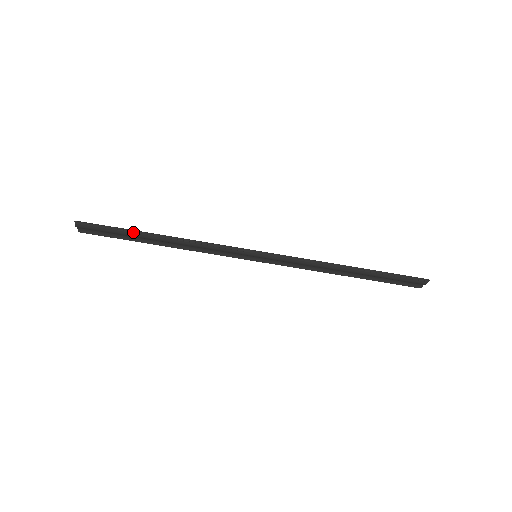
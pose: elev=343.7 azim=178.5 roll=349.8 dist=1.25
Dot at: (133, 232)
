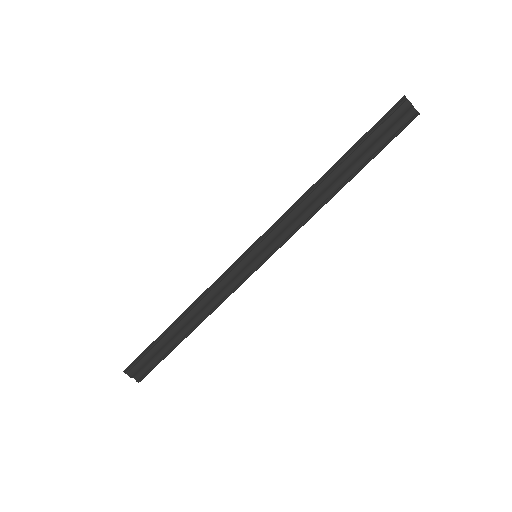
Dot at: (161, 337)
